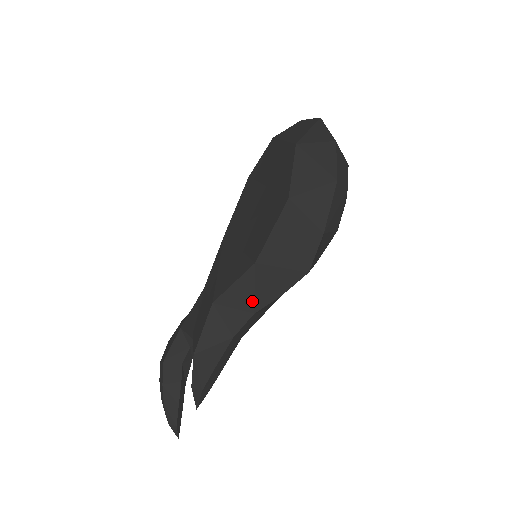
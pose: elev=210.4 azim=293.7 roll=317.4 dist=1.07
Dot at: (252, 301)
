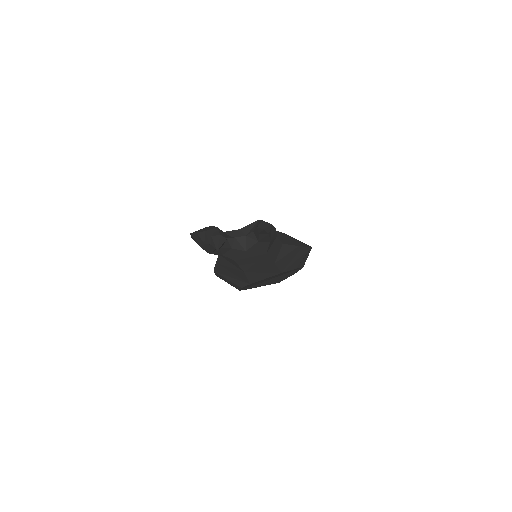
Dot at: (282, 240)
